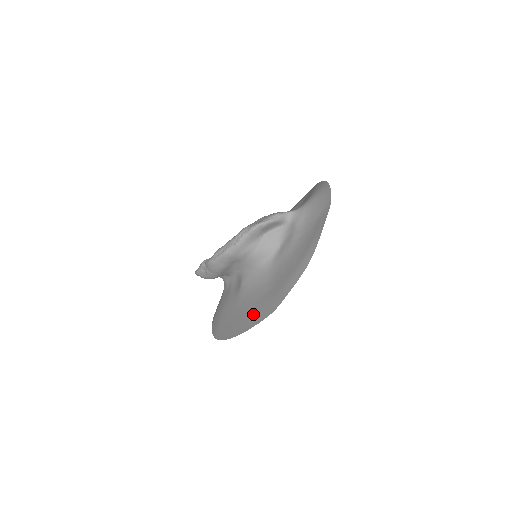
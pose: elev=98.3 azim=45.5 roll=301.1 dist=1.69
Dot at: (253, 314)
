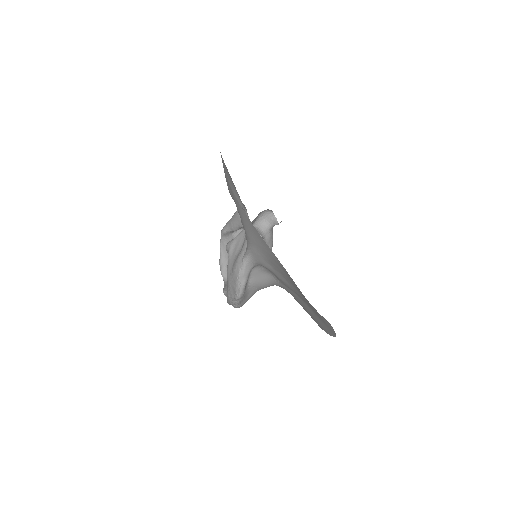
Dot at: occluded
